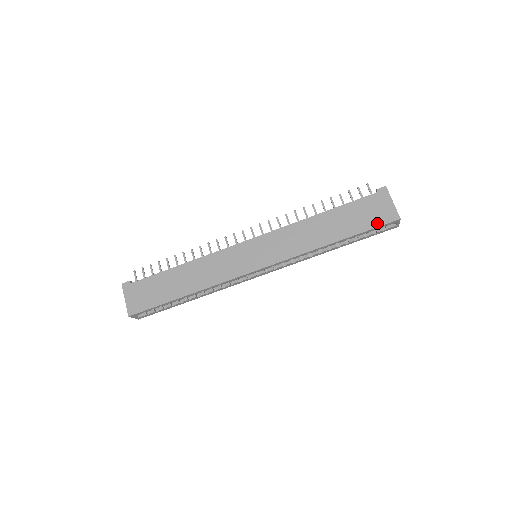
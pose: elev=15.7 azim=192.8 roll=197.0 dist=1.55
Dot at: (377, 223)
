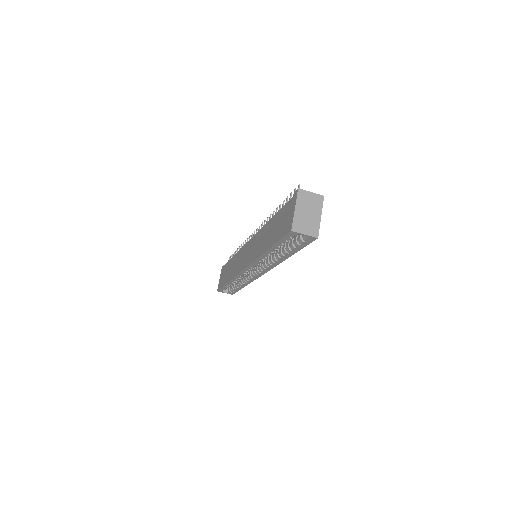
Dot at: (282, 234)
